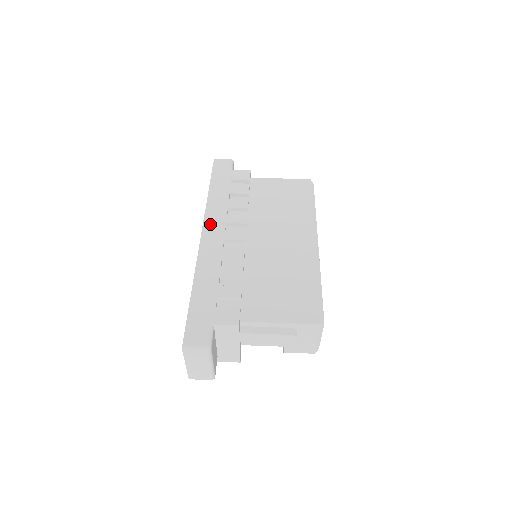
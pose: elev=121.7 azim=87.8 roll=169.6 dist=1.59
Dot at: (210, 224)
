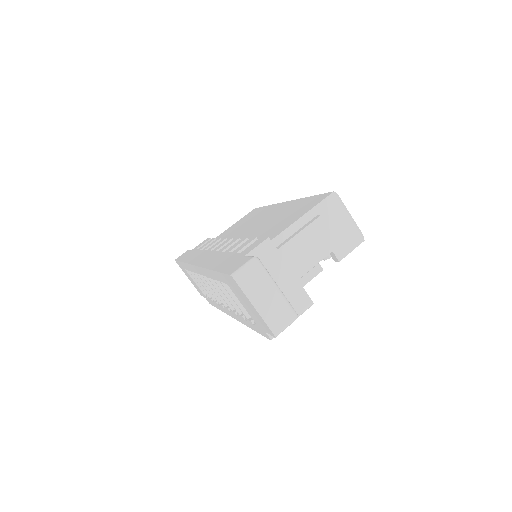
Dot at: (197, 260)
